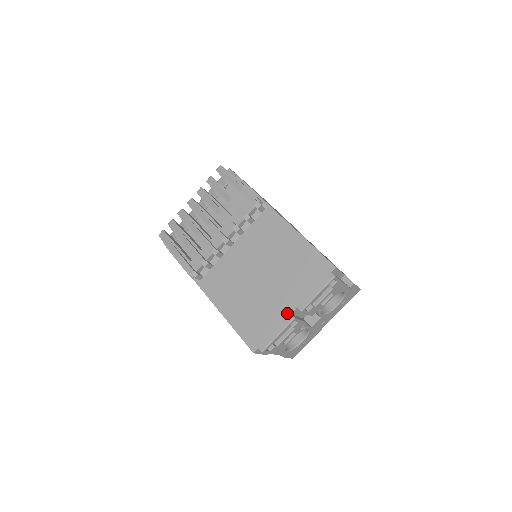
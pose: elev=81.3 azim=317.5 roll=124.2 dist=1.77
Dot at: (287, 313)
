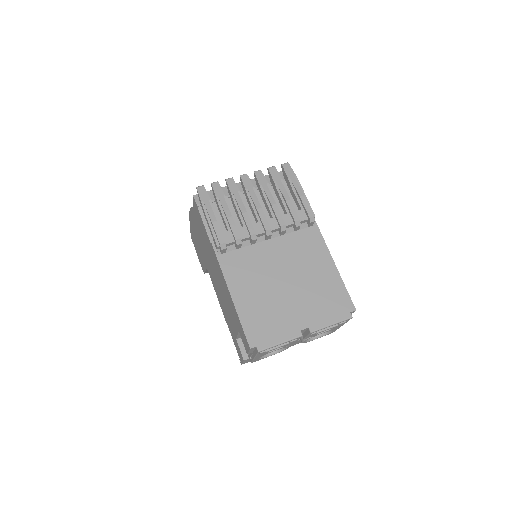
Dot at: (298, 328)
